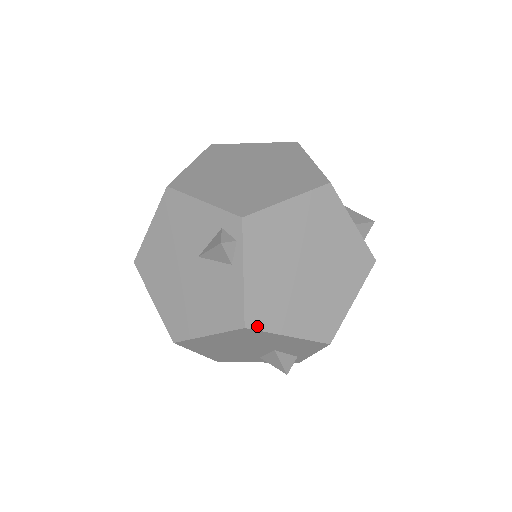
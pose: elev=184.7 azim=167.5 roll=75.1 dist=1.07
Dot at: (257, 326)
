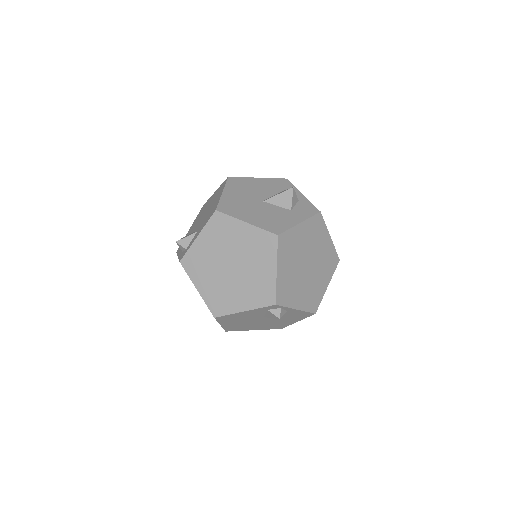
Dot at: (317, 306)
